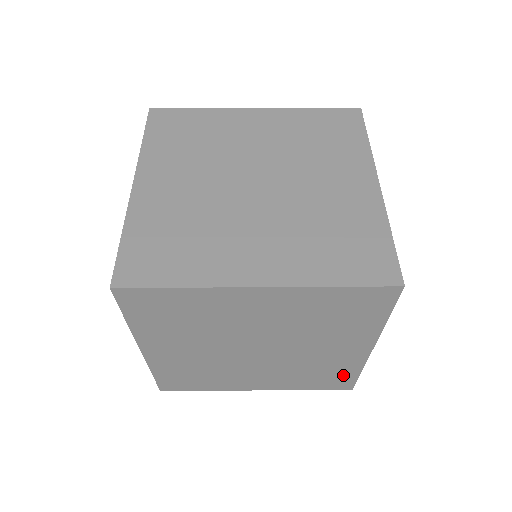
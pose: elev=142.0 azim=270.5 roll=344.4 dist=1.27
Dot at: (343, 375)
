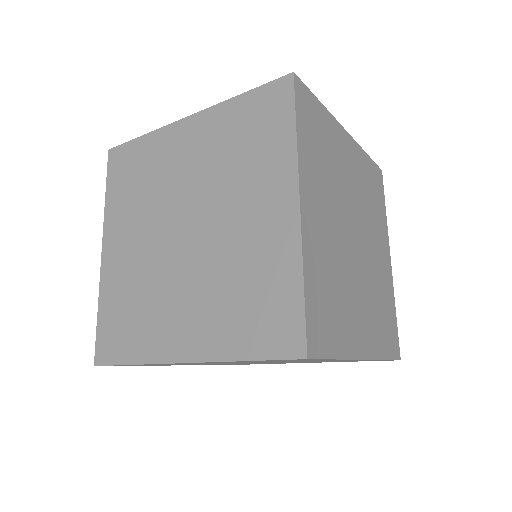
Dot at: (282, 296)
